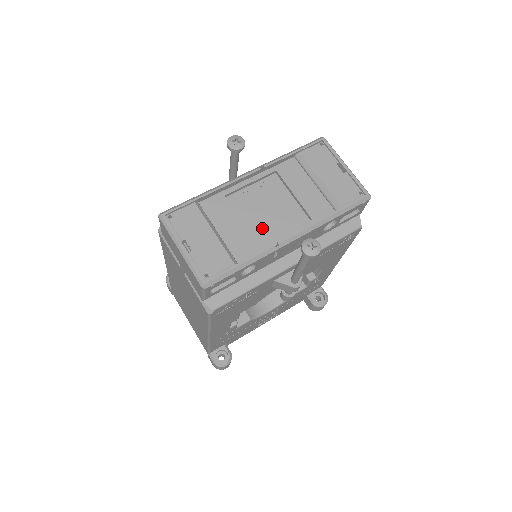
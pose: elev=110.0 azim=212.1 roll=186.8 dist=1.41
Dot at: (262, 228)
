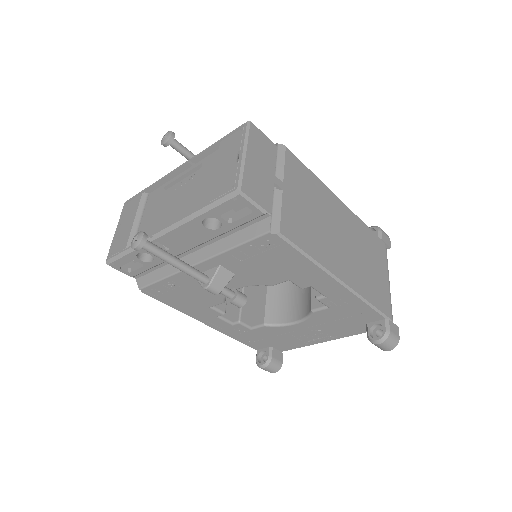
Dot at: (166, 220)
